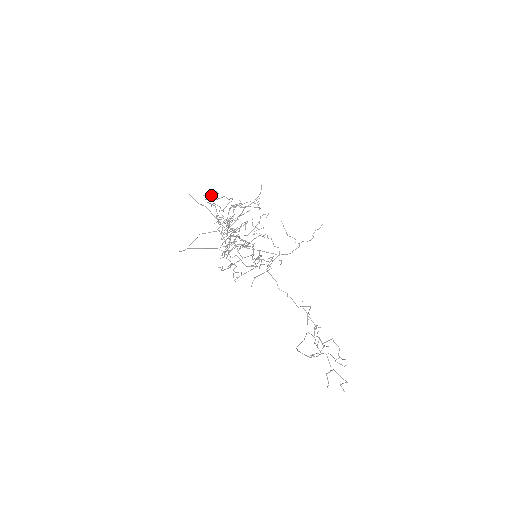
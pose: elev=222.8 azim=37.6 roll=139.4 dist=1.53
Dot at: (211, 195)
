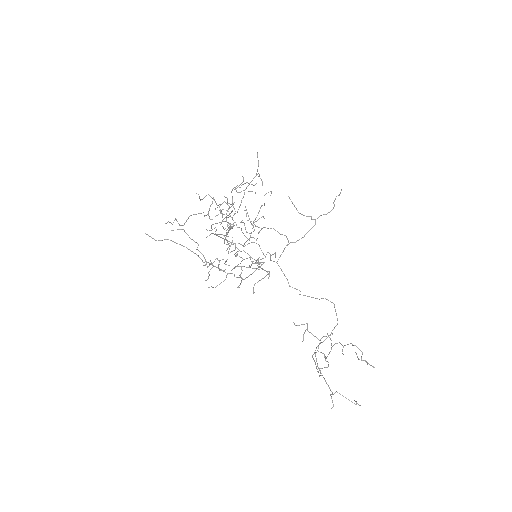
Dot at: (175, 218)
